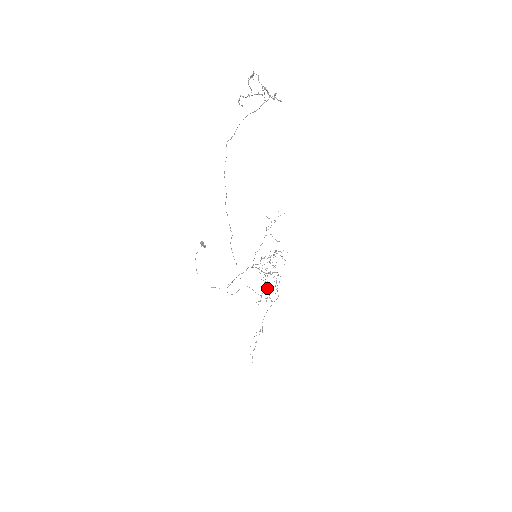
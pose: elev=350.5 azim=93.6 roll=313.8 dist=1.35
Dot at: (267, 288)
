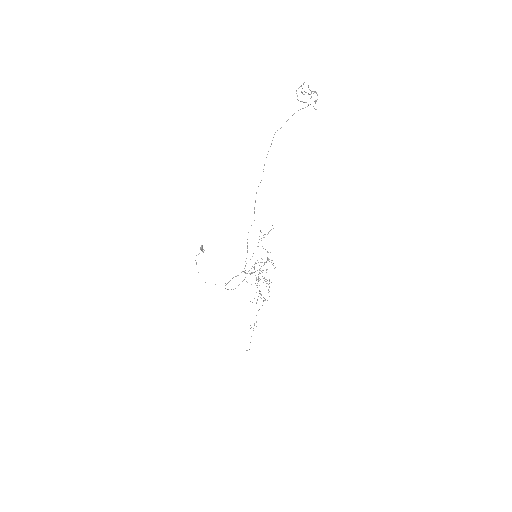
Dot at: occluded
